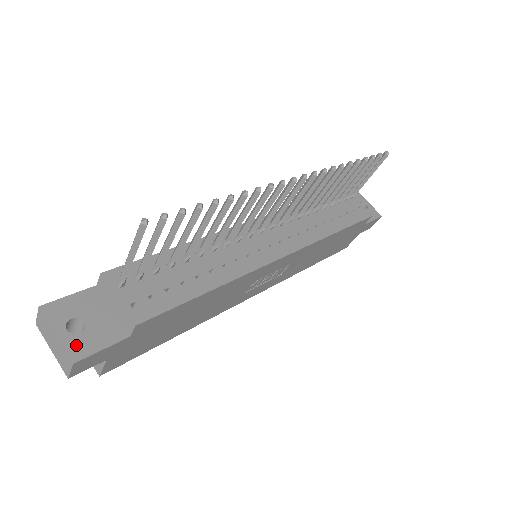
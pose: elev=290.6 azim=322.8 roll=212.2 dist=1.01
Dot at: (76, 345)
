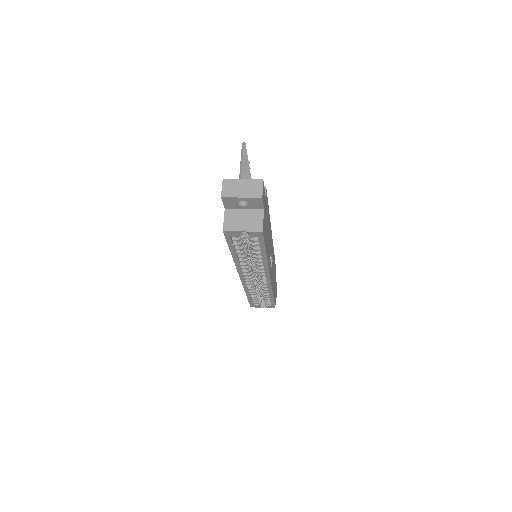
Dot at: occluded
